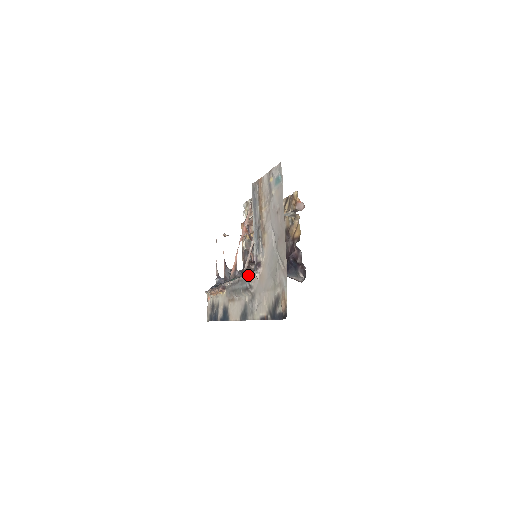
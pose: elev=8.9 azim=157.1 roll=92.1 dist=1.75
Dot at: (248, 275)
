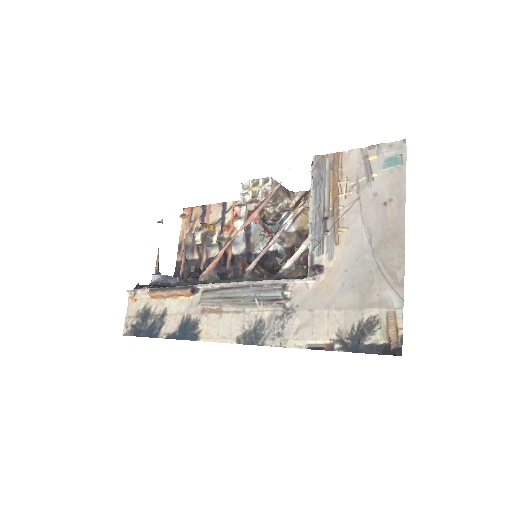
Dot at: (285, 280)
